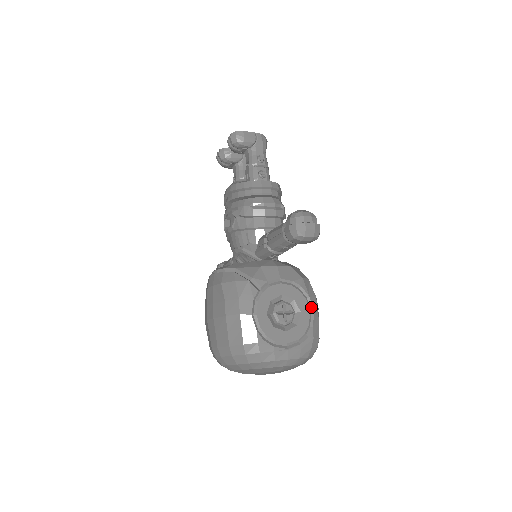
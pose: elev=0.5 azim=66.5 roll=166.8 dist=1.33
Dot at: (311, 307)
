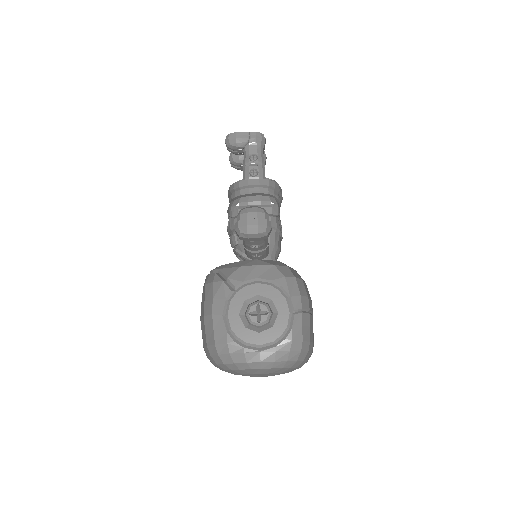
Dot at: (292, 307)
